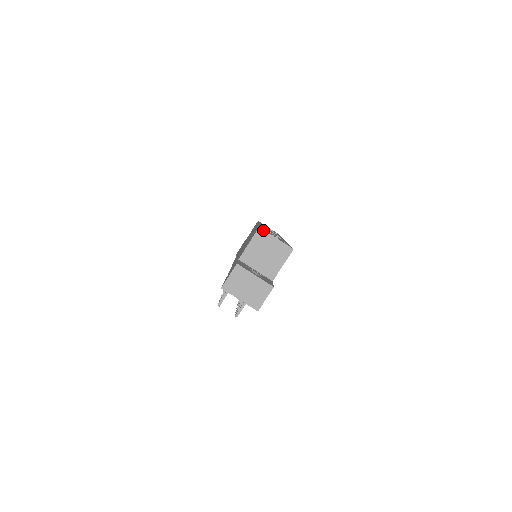
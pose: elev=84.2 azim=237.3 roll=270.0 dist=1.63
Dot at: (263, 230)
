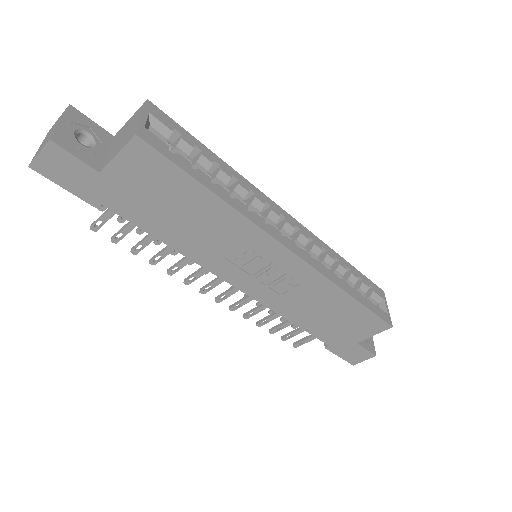
Dot at: (146, 103)
